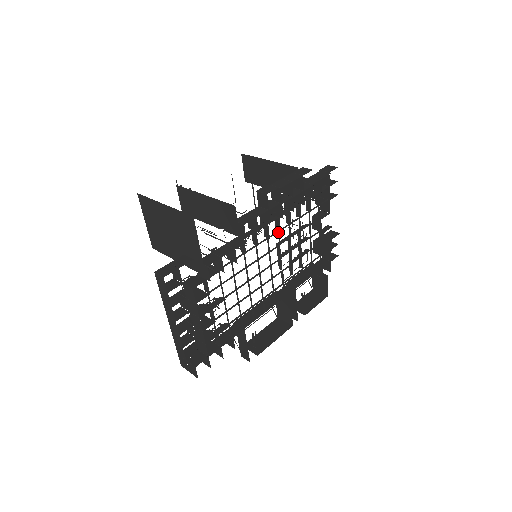
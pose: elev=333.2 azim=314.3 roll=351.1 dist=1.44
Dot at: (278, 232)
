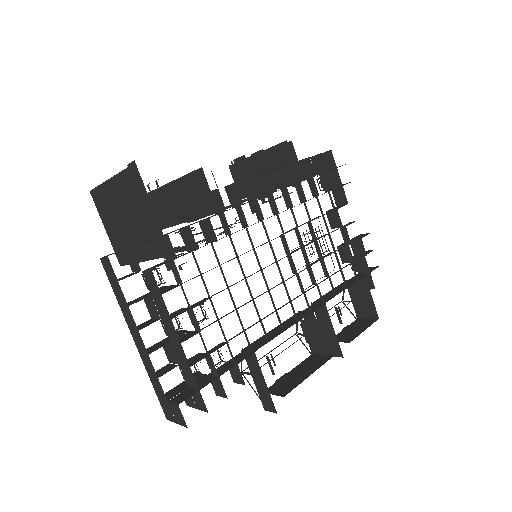
Dot at: (277, 216)
